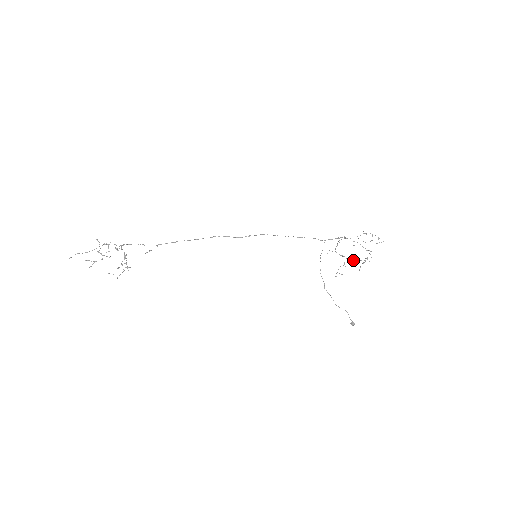
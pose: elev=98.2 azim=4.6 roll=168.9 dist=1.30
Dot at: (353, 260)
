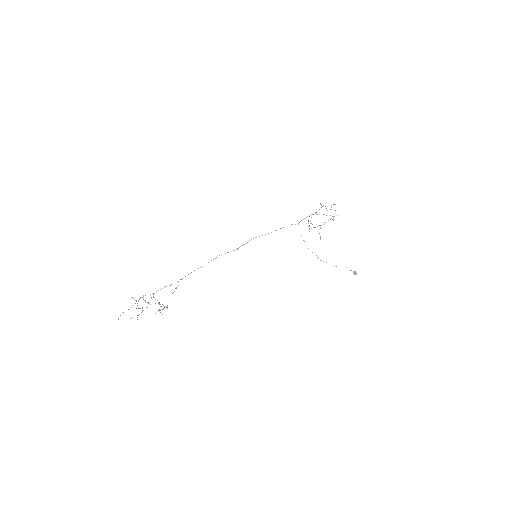
Dot at: occluded
